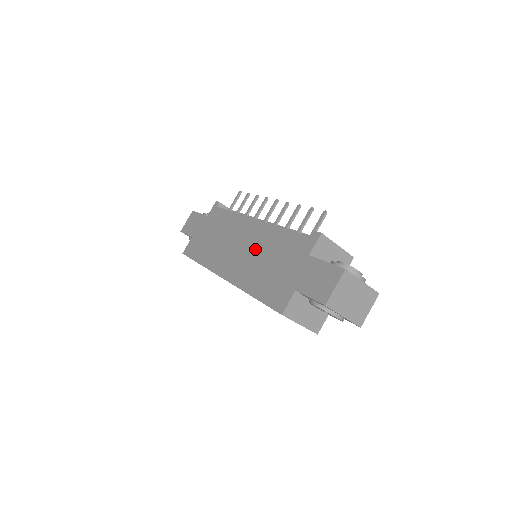
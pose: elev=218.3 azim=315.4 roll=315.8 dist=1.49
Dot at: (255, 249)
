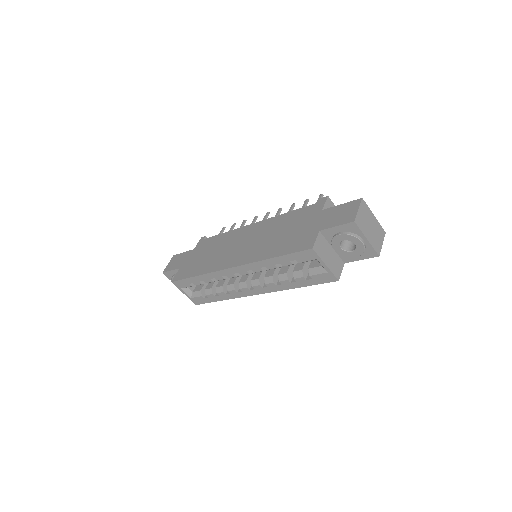
Dot at: (262, 235)
